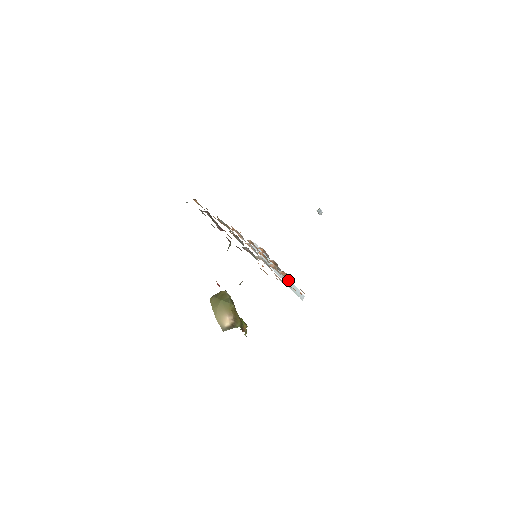
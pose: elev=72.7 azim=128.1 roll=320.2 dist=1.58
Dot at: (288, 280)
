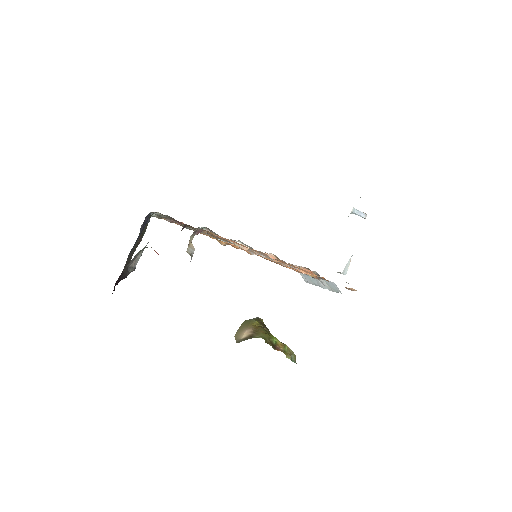
Dot at: (324, 281)
